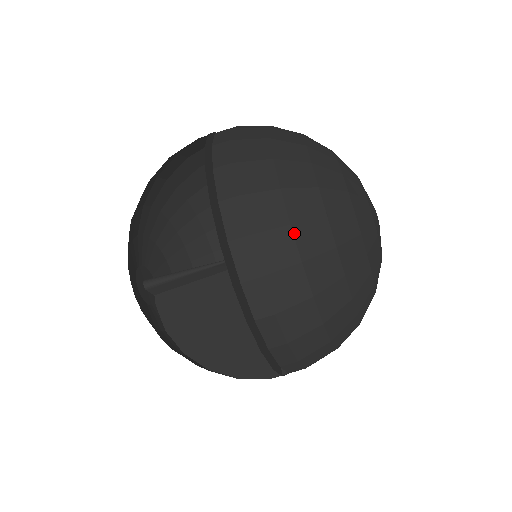
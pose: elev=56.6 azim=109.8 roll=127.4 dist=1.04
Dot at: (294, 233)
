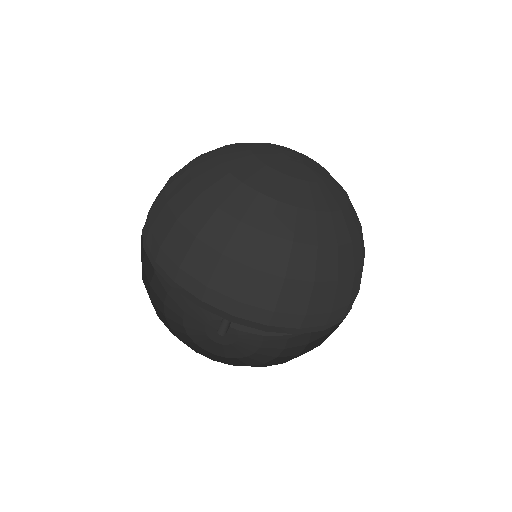
Dot at: (292, 278)
